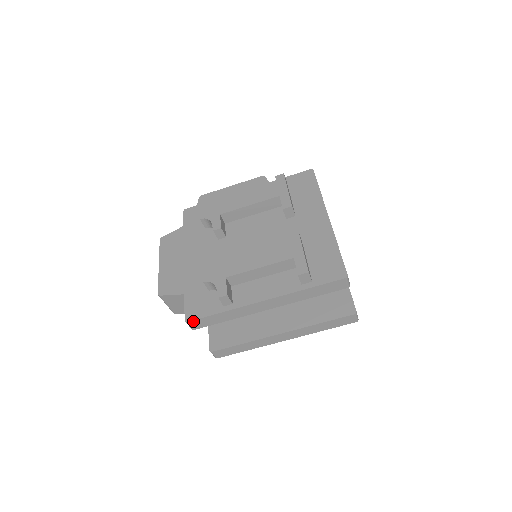
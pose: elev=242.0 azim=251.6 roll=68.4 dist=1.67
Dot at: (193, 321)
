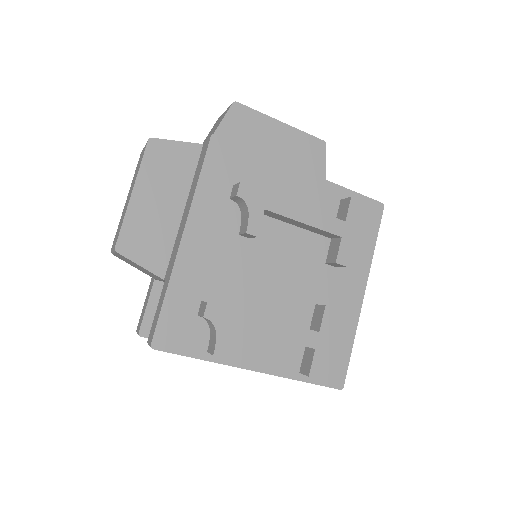
Dot at: (161, 350)
